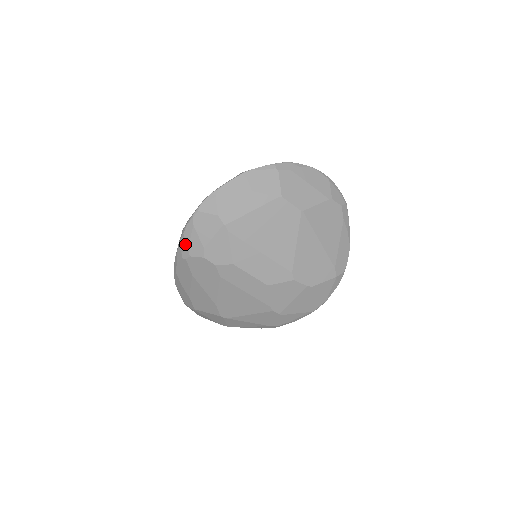
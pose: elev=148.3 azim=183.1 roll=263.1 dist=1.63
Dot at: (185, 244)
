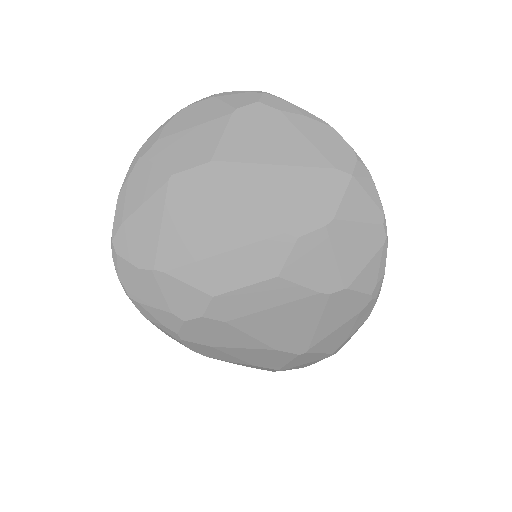
Dot at: (160, 327)
